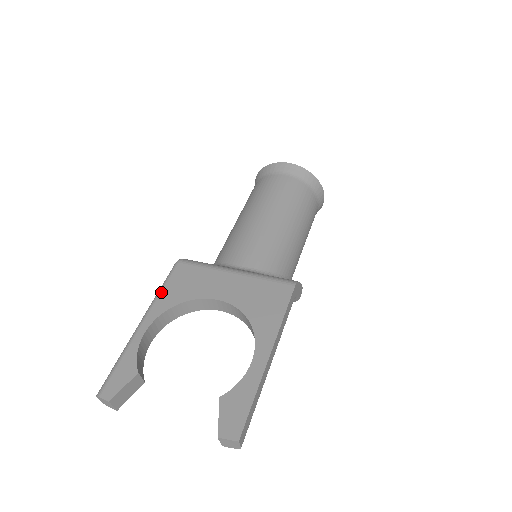
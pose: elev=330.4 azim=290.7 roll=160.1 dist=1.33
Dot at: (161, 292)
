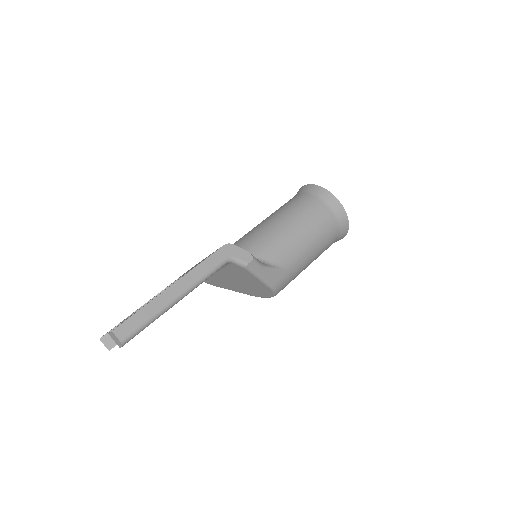
Dot at: occluded
